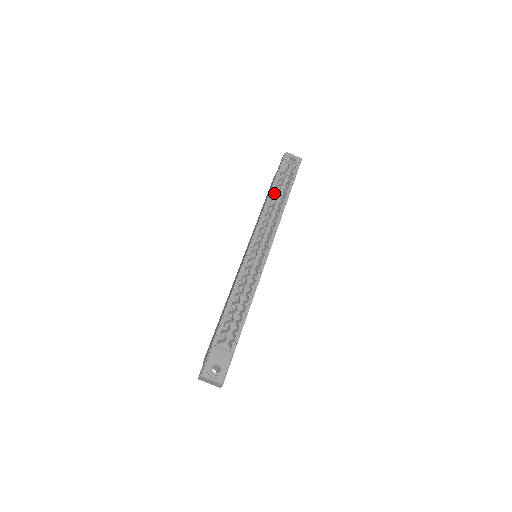
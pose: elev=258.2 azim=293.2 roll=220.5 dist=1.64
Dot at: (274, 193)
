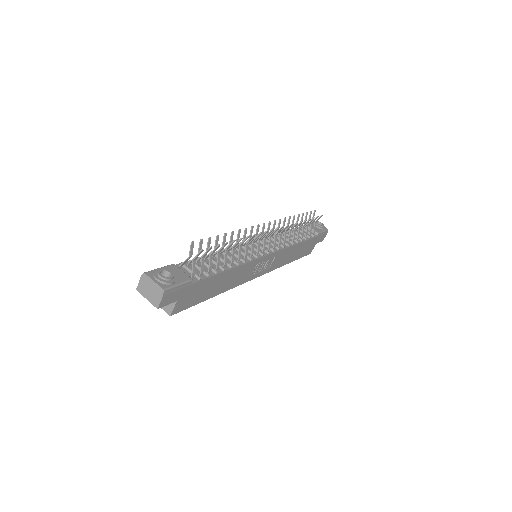
Dot at: occluded
